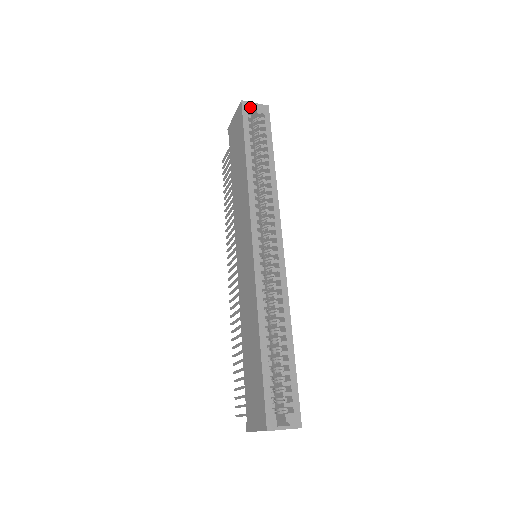
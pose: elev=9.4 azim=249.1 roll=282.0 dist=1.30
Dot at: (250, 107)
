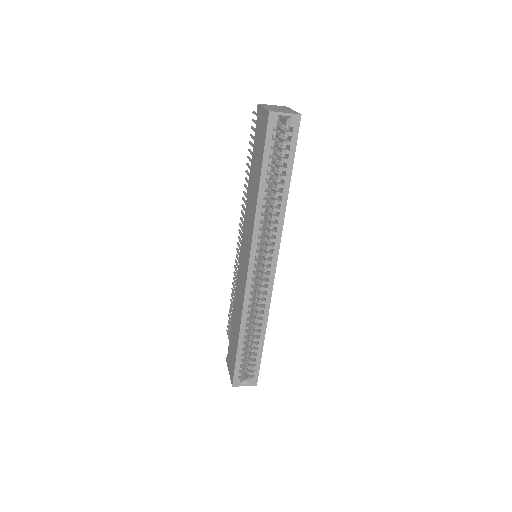
Dot at: (278, 118)
